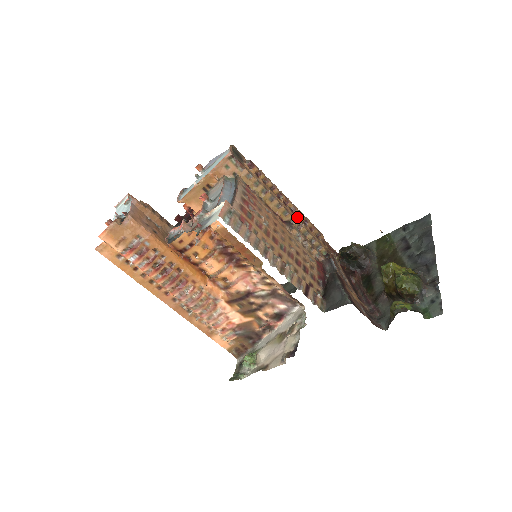
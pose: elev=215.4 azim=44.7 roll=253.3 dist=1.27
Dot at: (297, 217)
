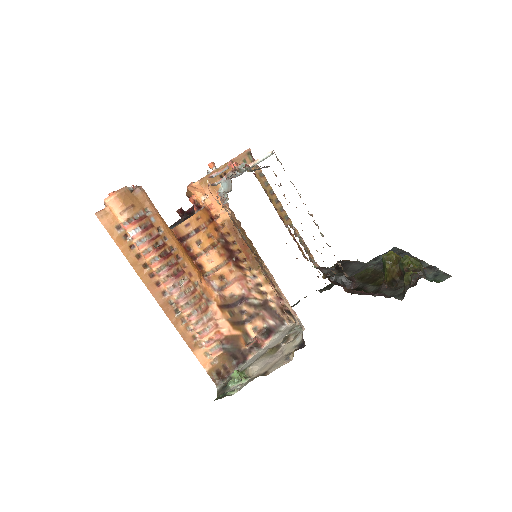
Dot at: (289, 232)
